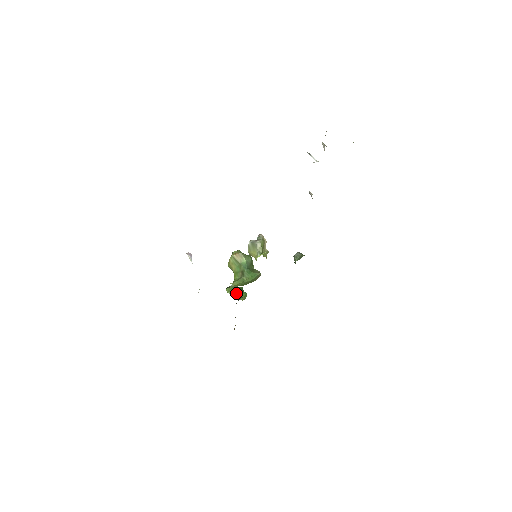
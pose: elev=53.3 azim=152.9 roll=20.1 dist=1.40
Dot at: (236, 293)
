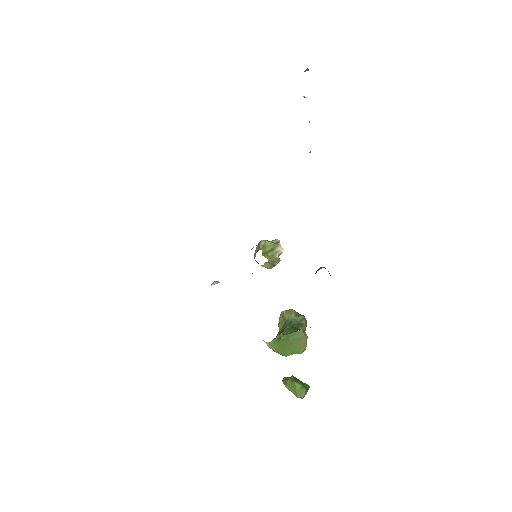
Dot at: (289, 381)
